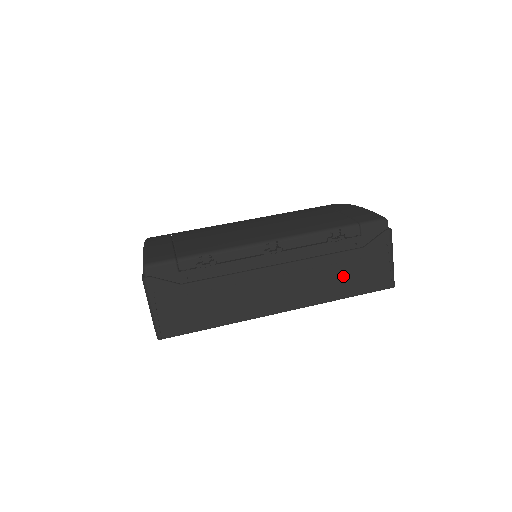
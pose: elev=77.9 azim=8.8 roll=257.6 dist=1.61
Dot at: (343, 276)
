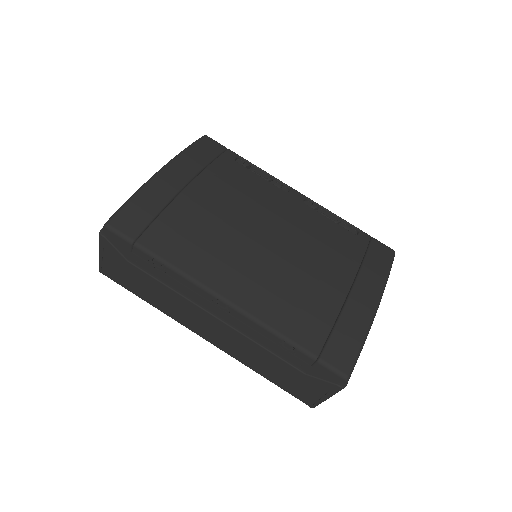
Dot at: (271, 368)
